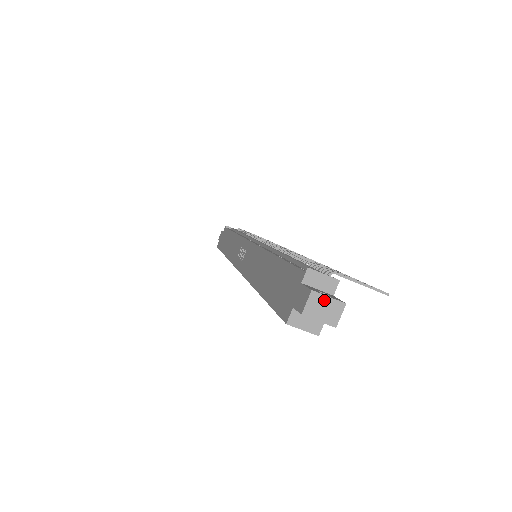
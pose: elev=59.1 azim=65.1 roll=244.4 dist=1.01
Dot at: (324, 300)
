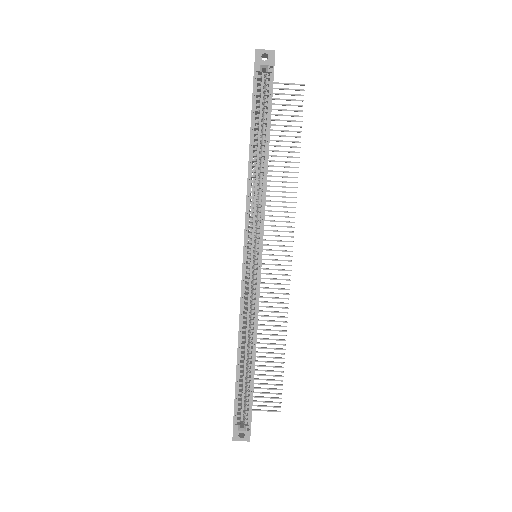
Dot at: occluded
